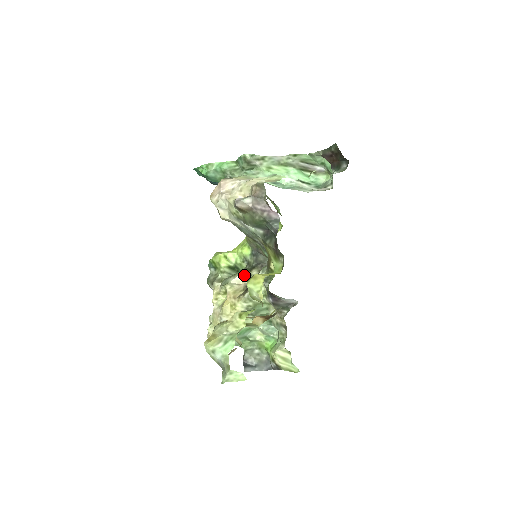
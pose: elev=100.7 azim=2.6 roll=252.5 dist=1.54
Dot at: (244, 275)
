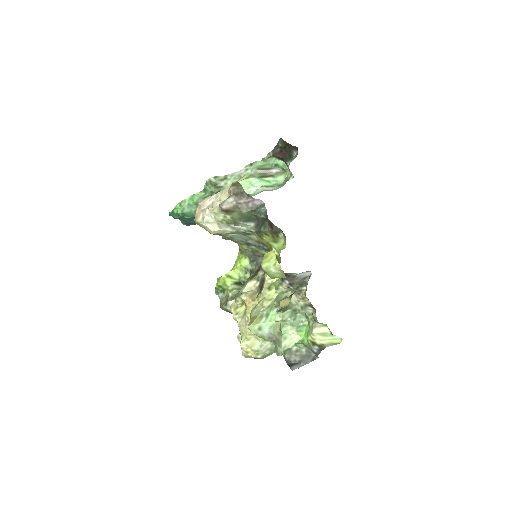
Dot at: (252, 281)
